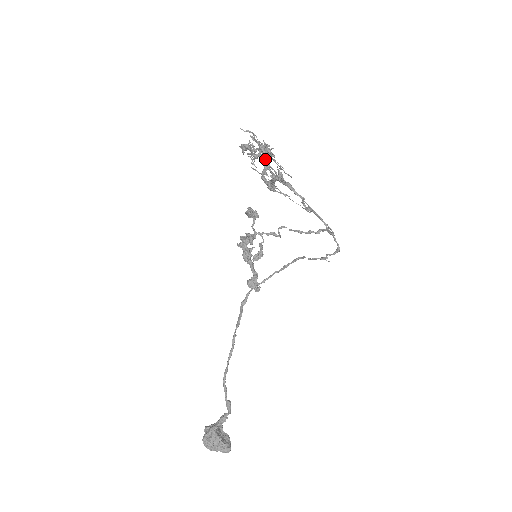
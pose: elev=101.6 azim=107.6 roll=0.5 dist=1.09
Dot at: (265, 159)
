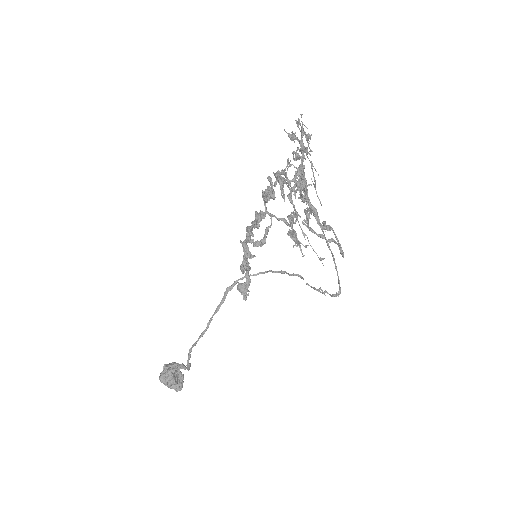
Dot at: occluded
